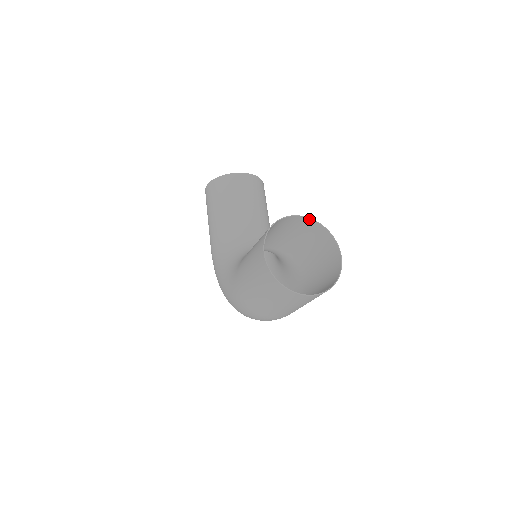
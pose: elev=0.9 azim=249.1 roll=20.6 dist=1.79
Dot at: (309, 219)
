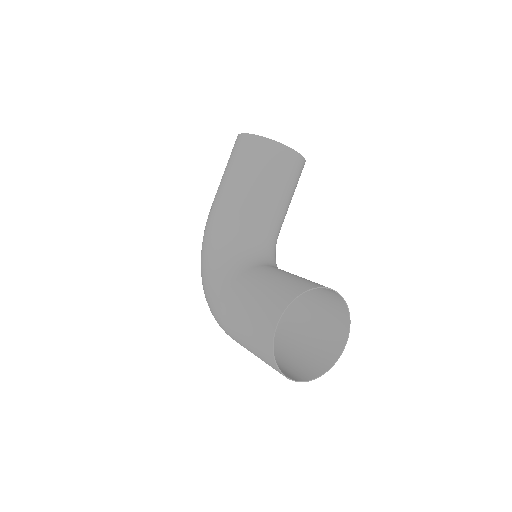
Dot at: (339, 295)
